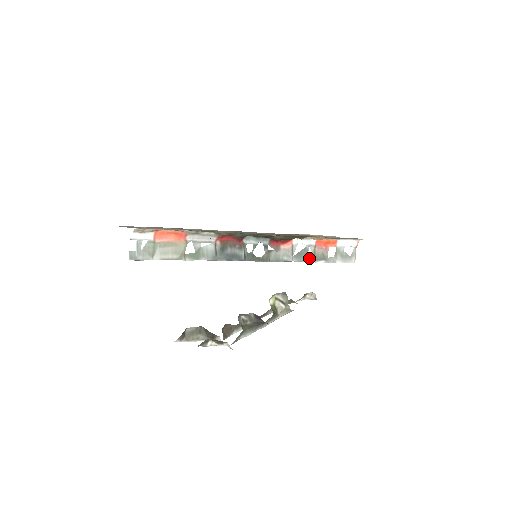
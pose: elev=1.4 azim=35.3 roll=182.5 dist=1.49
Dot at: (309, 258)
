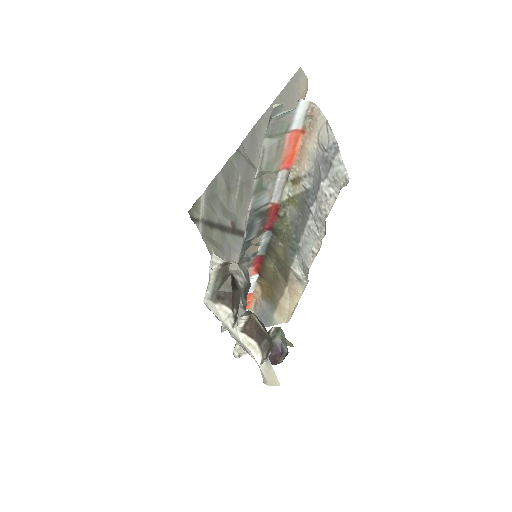
Dot at: occluded
